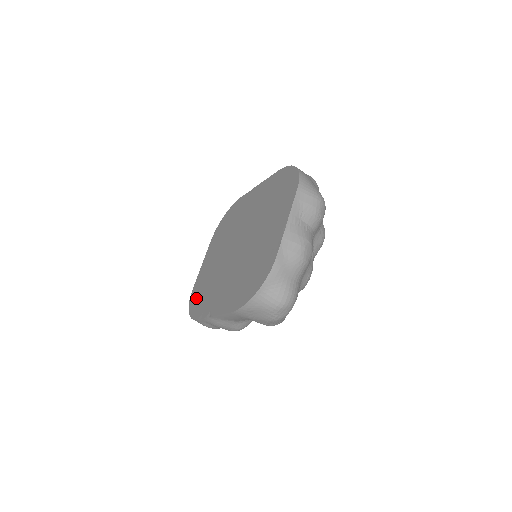
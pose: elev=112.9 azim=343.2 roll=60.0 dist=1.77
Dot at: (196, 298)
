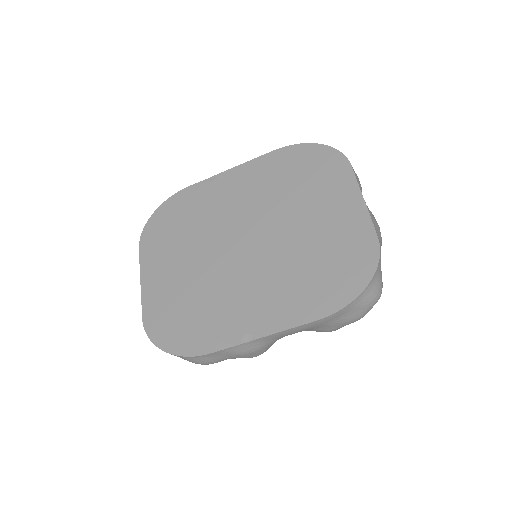
Dot at: (172, 328)
